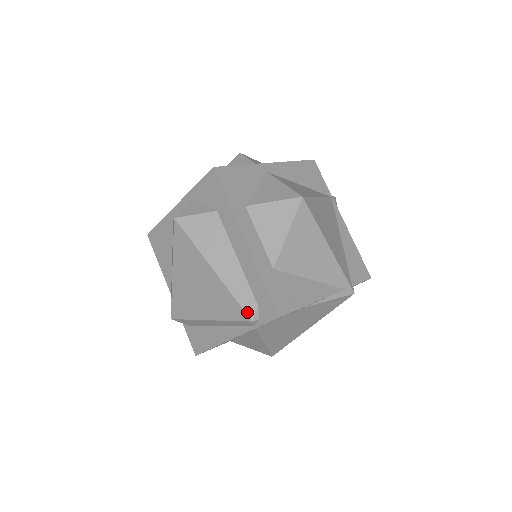
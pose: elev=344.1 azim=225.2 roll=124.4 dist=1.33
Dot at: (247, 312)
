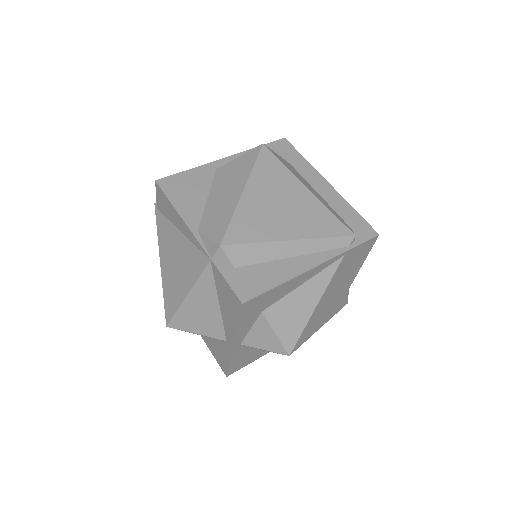
Dot at: (348, 227)
